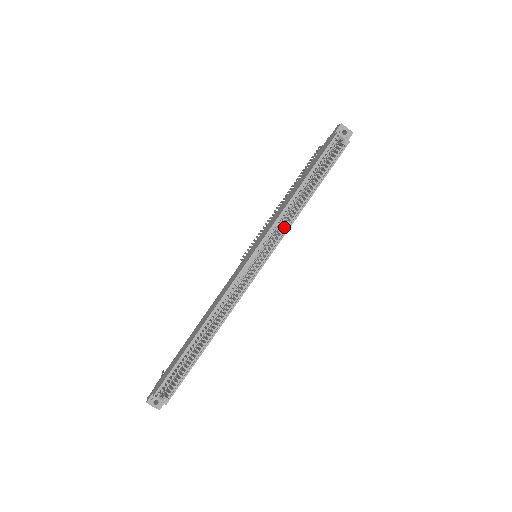
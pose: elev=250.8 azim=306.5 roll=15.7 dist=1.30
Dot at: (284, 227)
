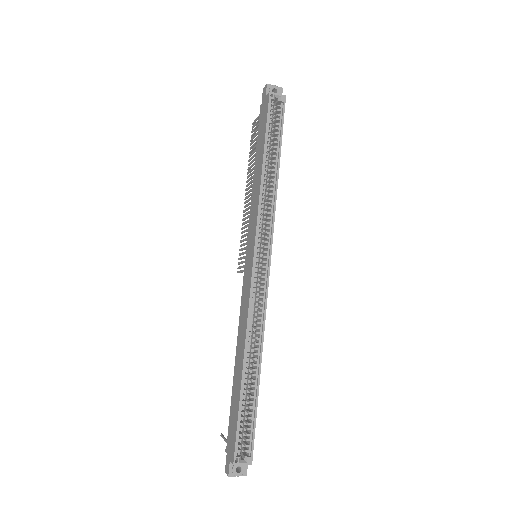
Dot at: (268, 211)
